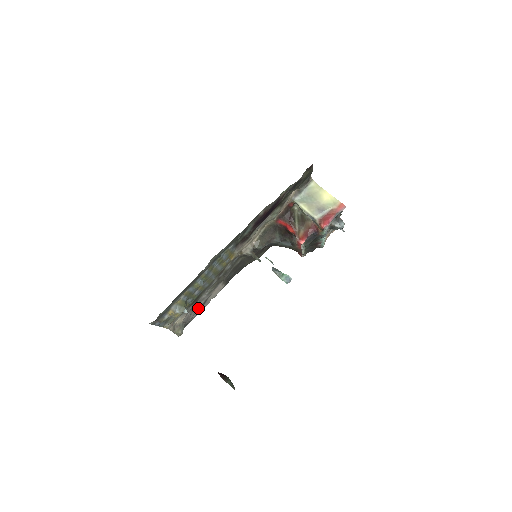
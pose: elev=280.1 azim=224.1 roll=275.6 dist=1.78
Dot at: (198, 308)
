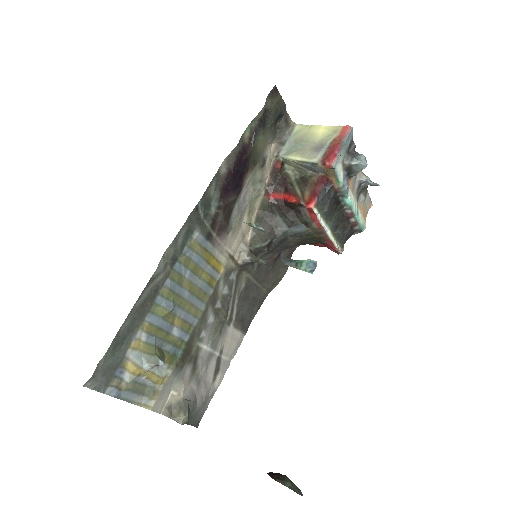
Dot at: (211, 377)
